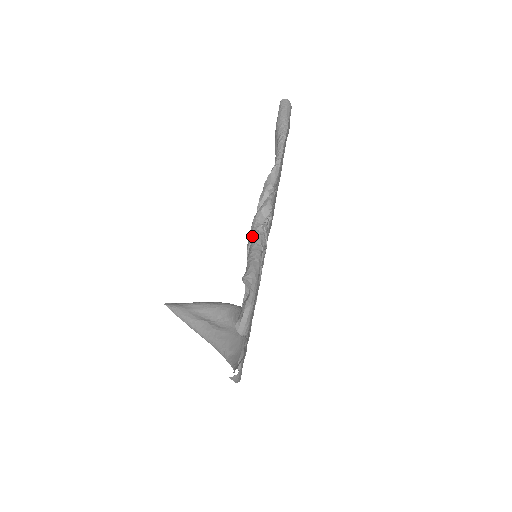
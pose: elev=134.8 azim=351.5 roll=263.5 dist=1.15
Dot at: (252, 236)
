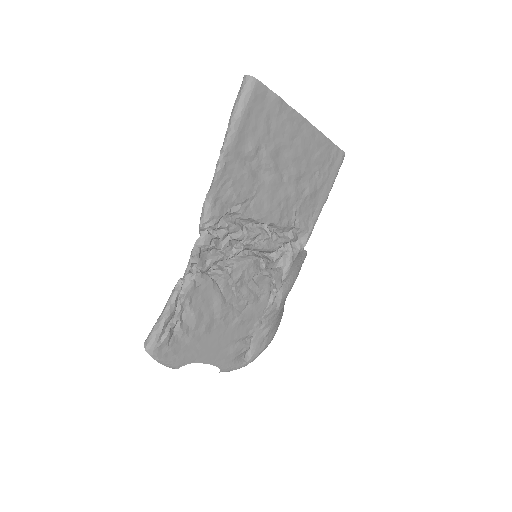
Dot at: (176, 288)
